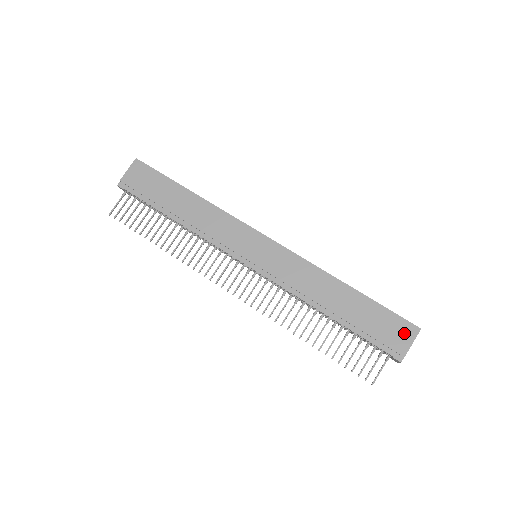
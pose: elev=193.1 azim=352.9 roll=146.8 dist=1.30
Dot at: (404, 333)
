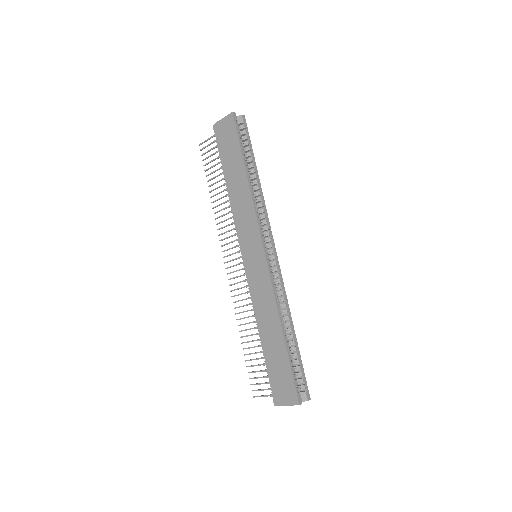
Dot at: (288, 395)
